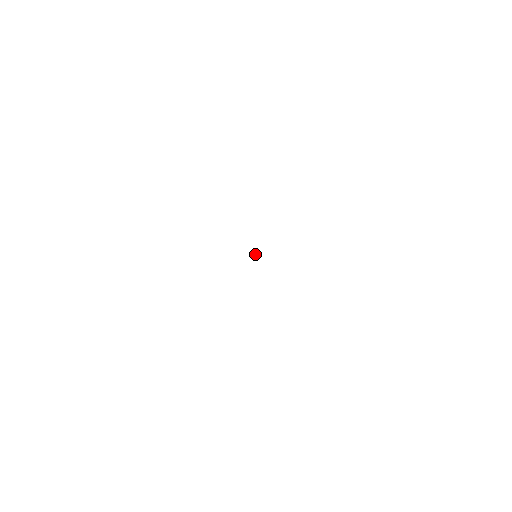
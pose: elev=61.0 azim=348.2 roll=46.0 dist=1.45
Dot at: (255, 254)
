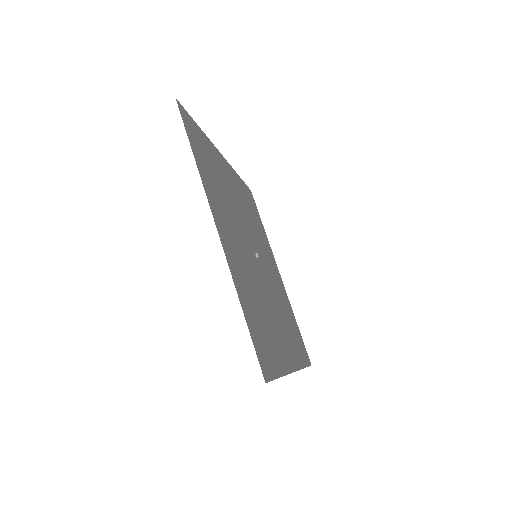
Dot at: (255, 254)
